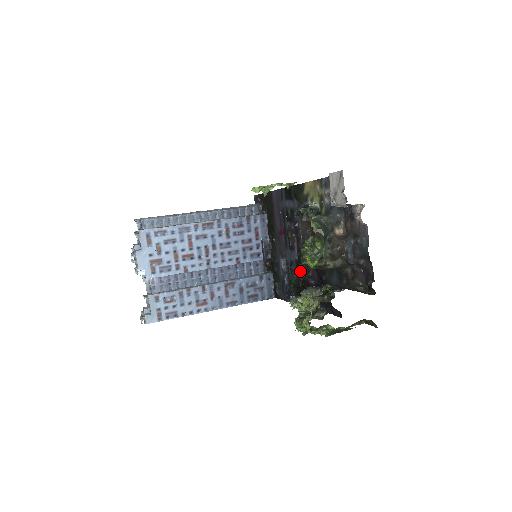
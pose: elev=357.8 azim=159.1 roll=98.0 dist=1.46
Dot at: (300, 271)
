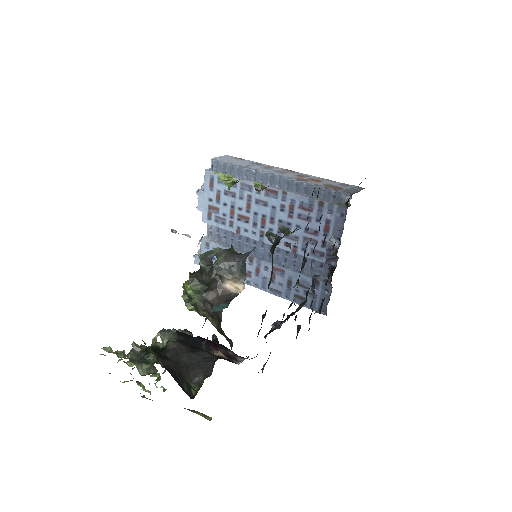
Dot at: occluded
